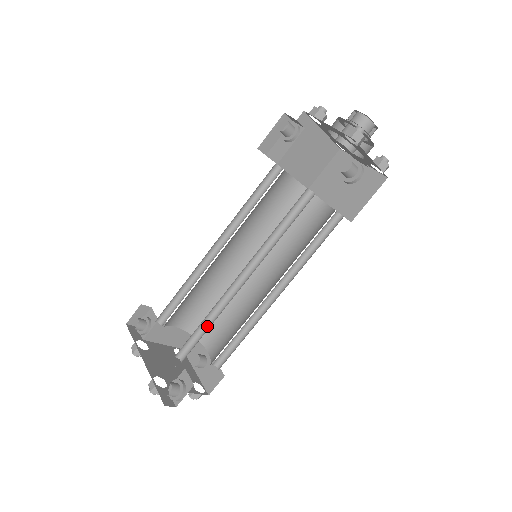
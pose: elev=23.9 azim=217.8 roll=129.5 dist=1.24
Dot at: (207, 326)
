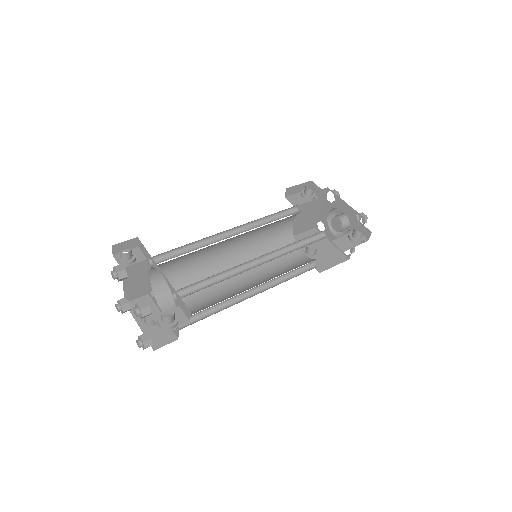
Dot at: (213, 282)
